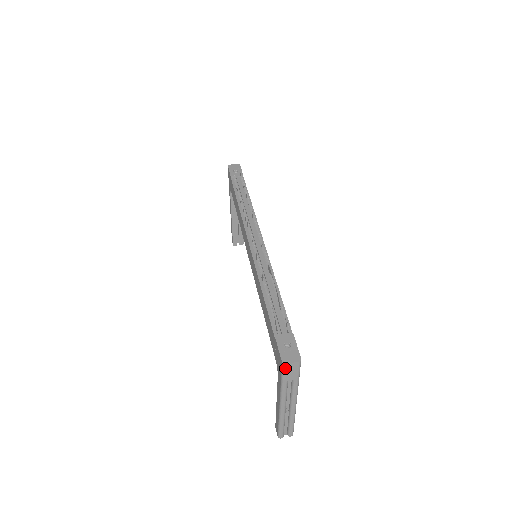
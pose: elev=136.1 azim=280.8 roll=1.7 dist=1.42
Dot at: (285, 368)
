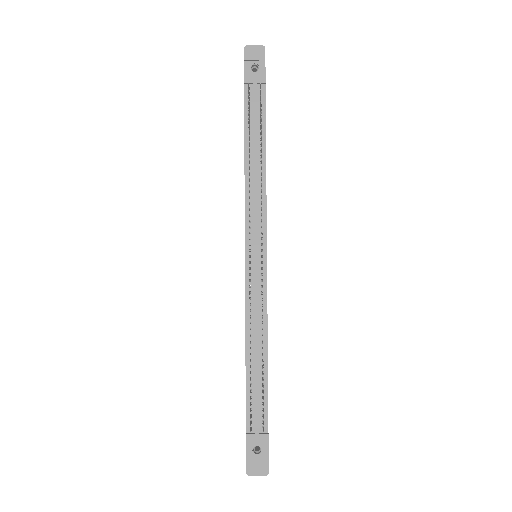
Dot at: (249, 472)
